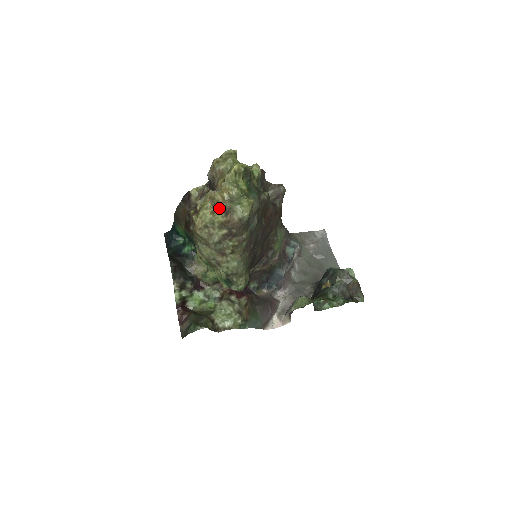
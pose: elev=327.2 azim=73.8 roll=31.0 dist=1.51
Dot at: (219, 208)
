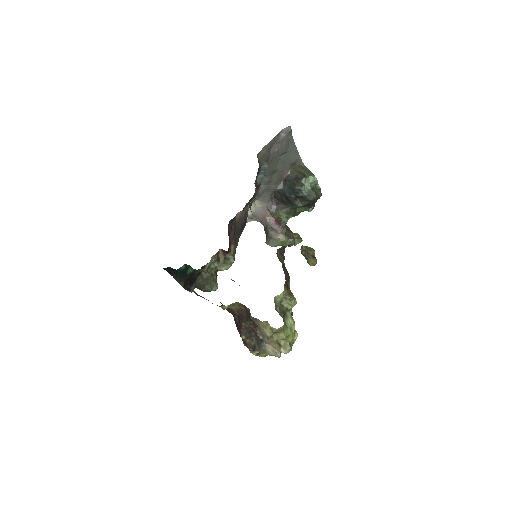
Dot at: occluded
